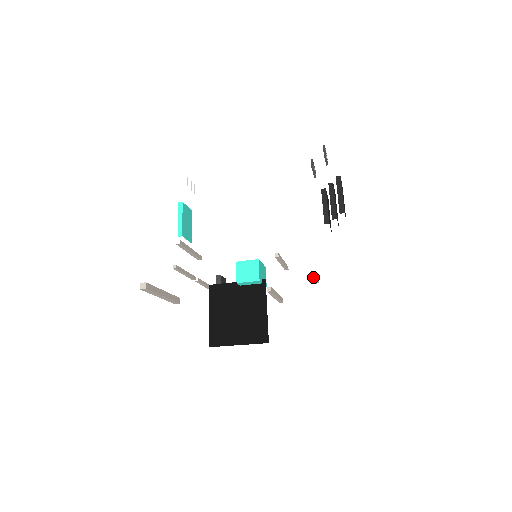
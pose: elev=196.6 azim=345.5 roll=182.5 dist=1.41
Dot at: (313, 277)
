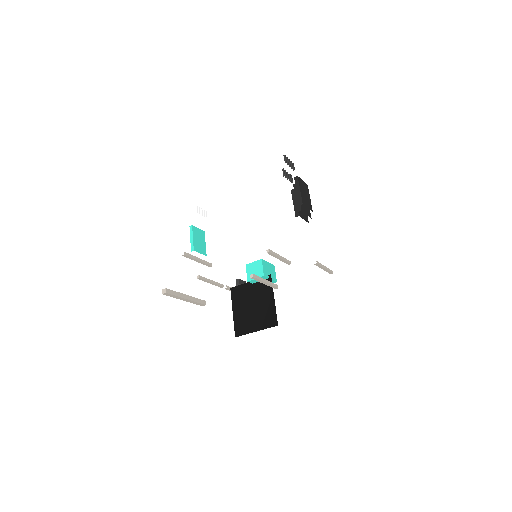
Dot at: (321, 268)
